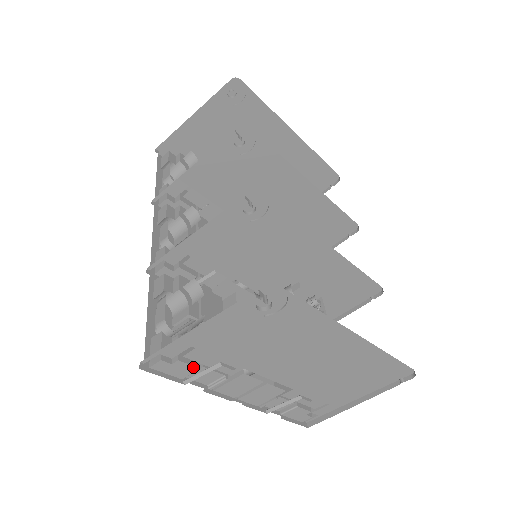
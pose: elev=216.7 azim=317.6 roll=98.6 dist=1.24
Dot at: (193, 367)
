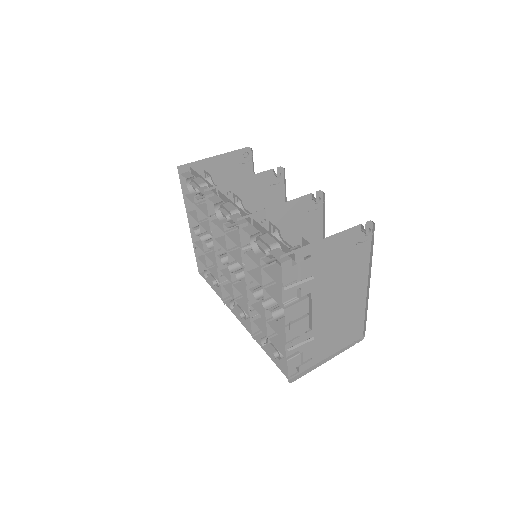
Dot at: (297, 276)
